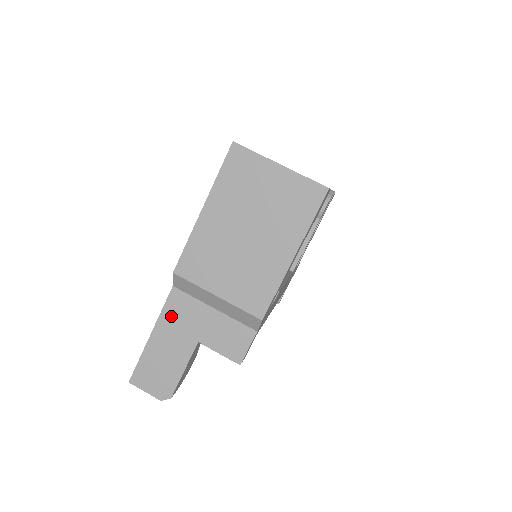
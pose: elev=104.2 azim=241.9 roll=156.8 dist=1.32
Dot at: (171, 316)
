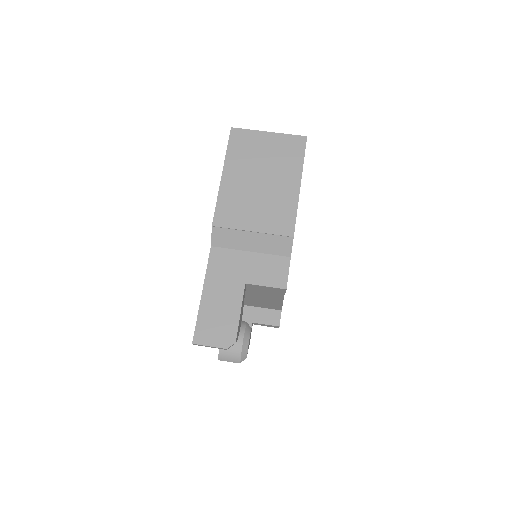
Dot at: (216, 271)
